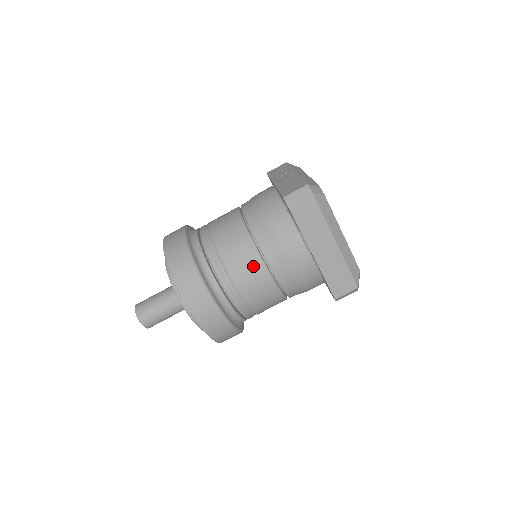
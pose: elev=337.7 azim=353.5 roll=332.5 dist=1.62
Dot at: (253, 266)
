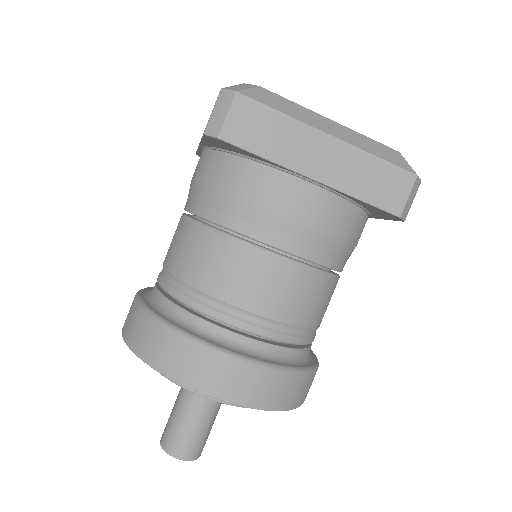
Dot at: (246, 263)
